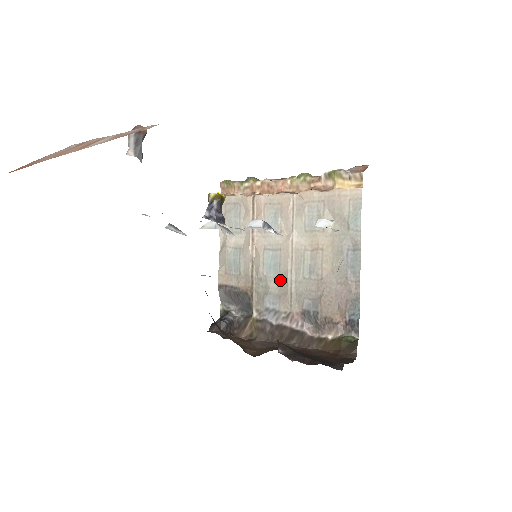
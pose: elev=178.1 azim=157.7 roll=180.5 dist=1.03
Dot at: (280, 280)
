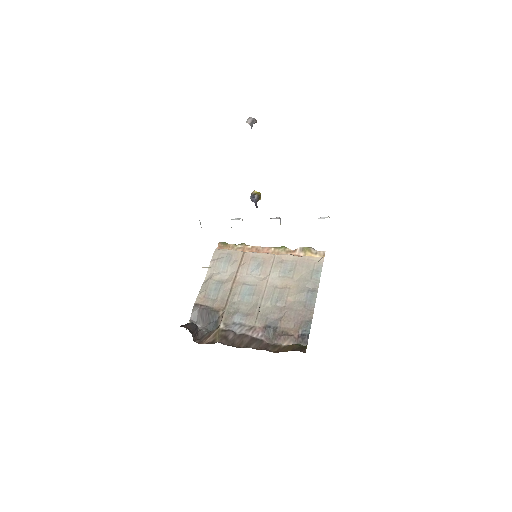
Dot at: (251, 304)
